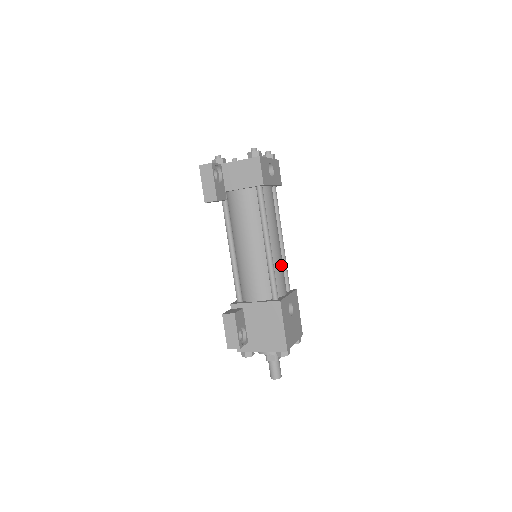
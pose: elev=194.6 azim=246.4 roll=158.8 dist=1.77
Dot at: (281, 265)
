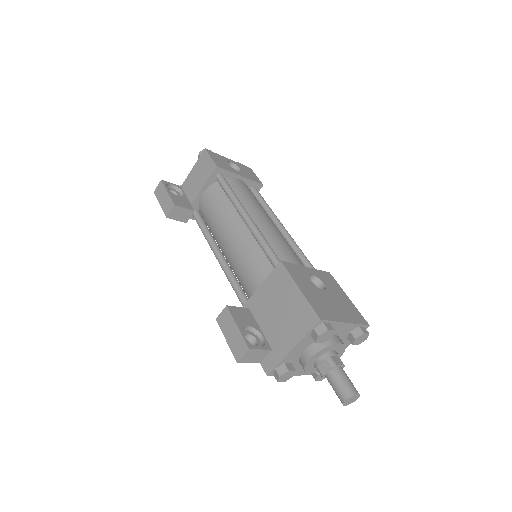
Dot at: (282, 241)
